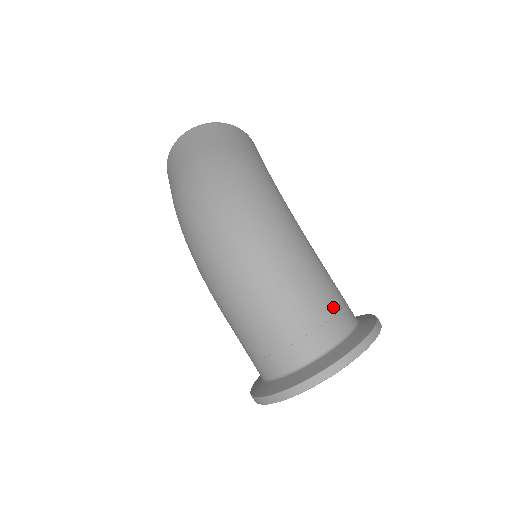
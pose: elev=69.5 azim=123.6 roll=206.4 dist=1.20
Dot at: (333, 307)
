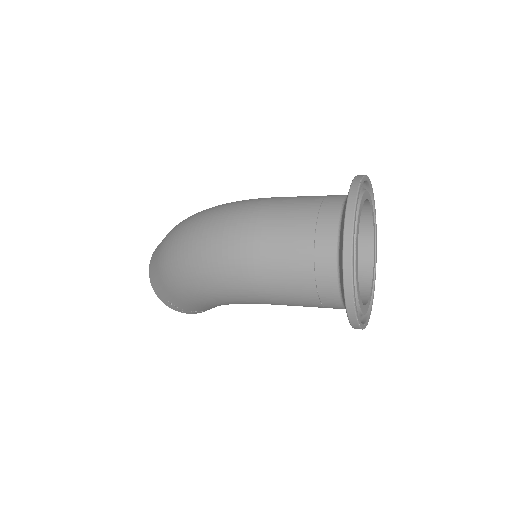
Dot at: (320, 196)
